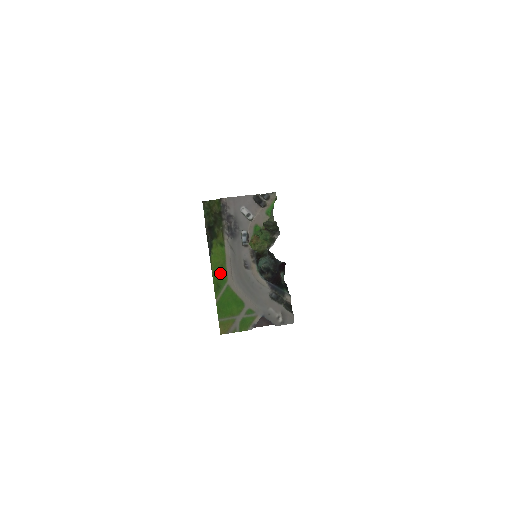
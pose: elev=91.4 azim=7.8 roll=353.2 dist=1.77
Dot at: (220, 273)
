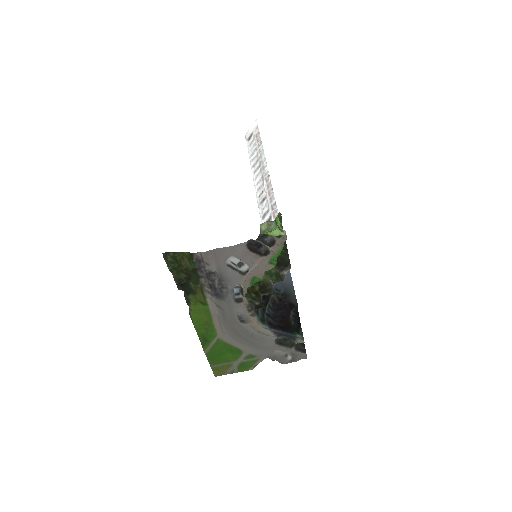
Dot at: (206, 328)
